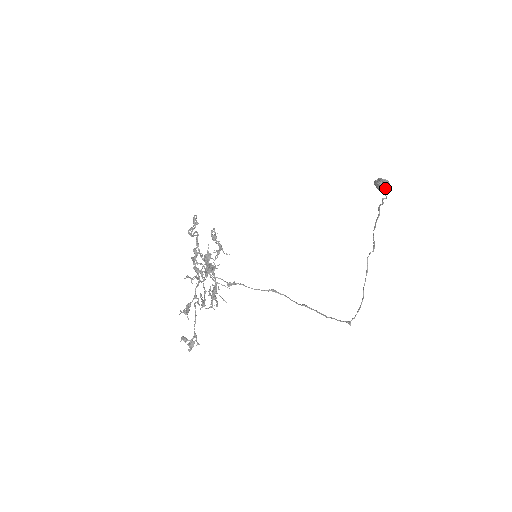
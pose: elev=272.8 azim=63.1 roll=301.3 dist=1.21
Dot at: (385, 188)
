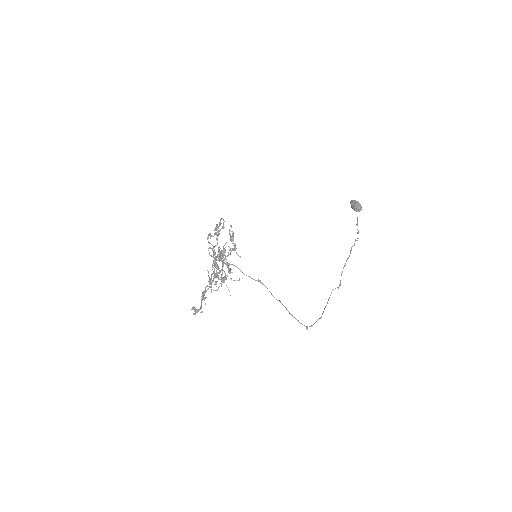
Dot at: (357, 211)
